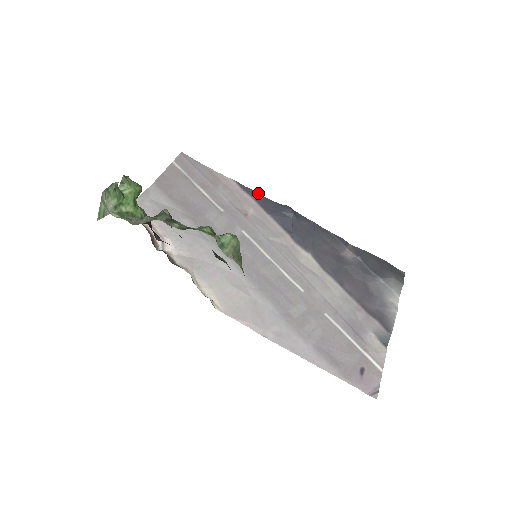
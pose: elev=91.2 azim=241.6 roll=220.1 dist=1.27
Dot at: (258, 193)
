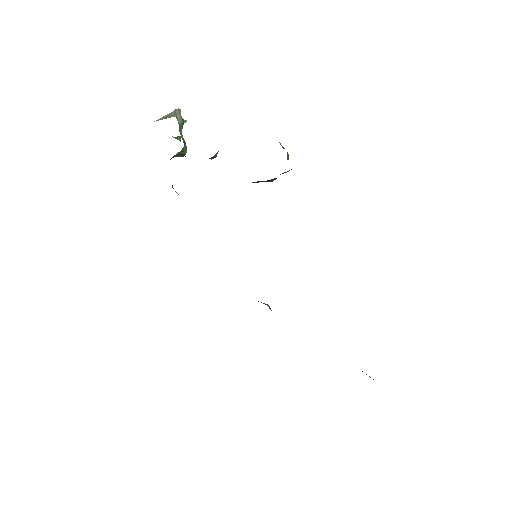
Dot at: occluded
